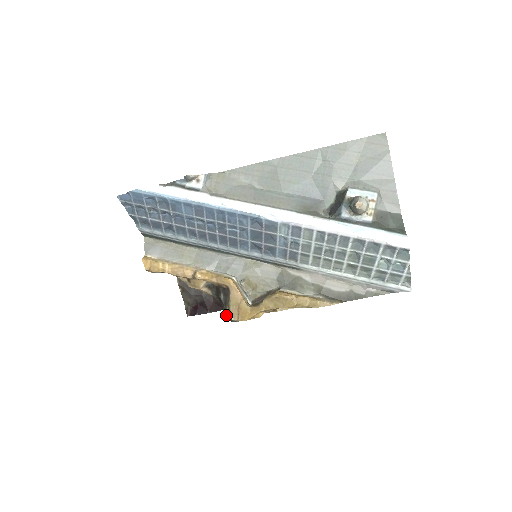
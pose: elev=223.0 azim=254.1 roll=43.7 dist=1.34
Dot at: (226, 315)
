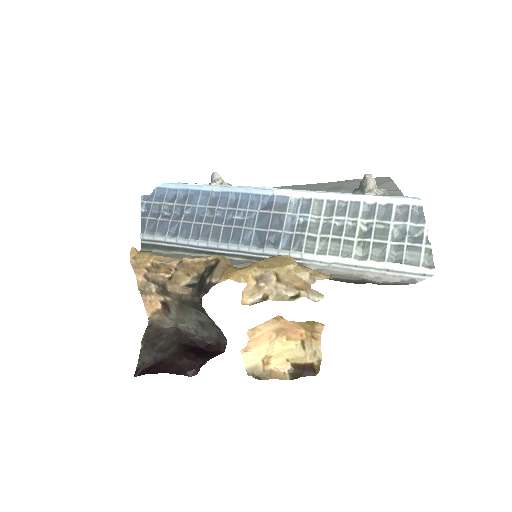
Dot at: (204, 291)
